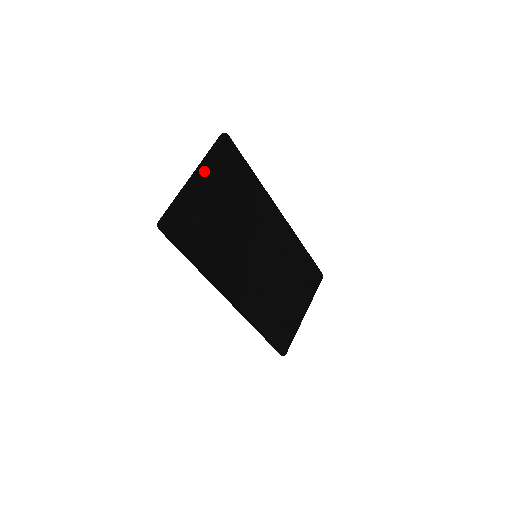
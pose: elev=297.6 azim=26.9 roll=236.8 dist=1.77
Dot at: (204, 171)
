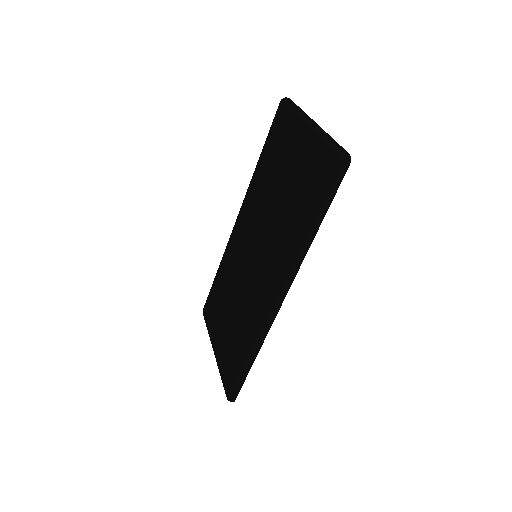
Dot at: occluded
